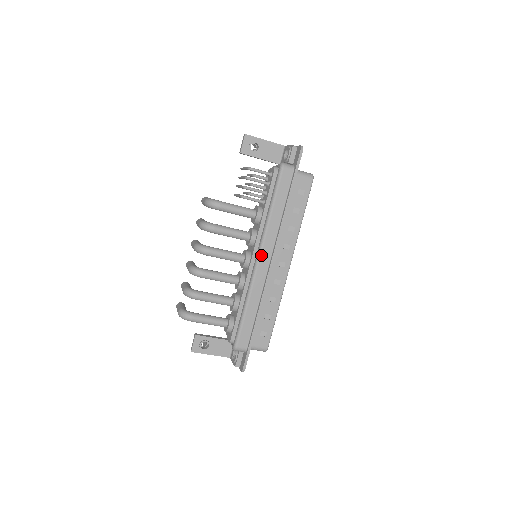
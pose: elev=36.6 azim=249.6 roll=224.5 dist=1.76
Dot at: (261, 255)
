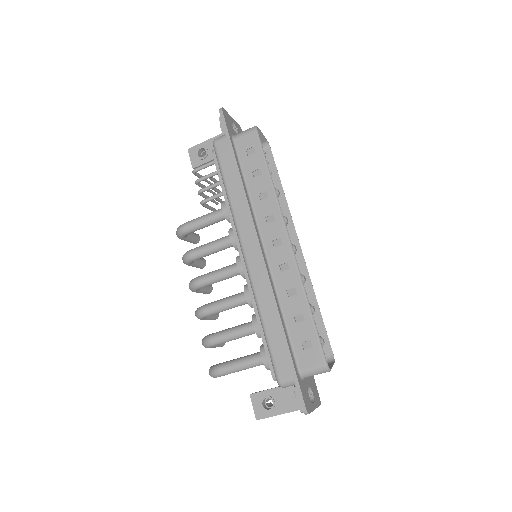
Dot at: (243, 247)
